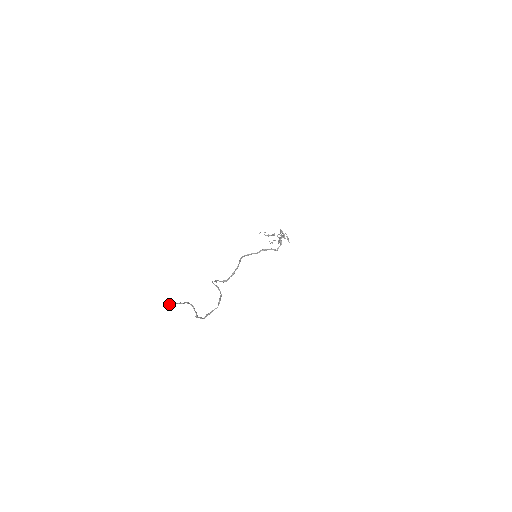
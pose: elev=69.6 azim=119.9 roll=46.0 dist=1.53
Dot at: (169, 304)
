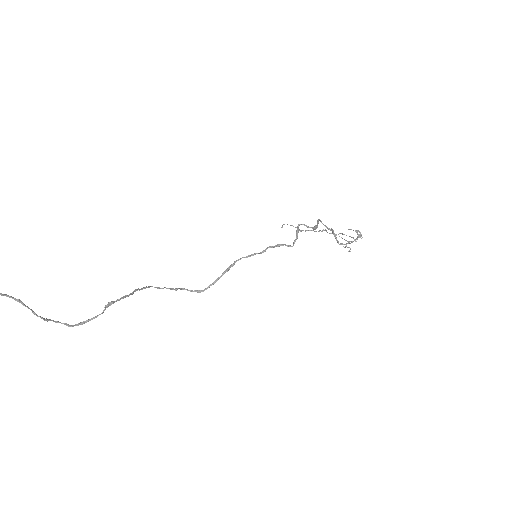
Dot at: out of frame
